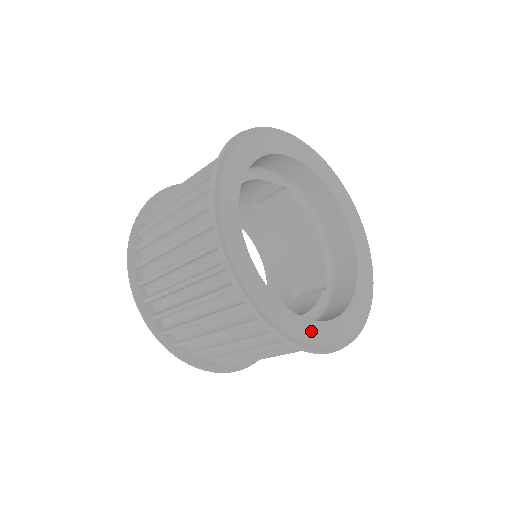
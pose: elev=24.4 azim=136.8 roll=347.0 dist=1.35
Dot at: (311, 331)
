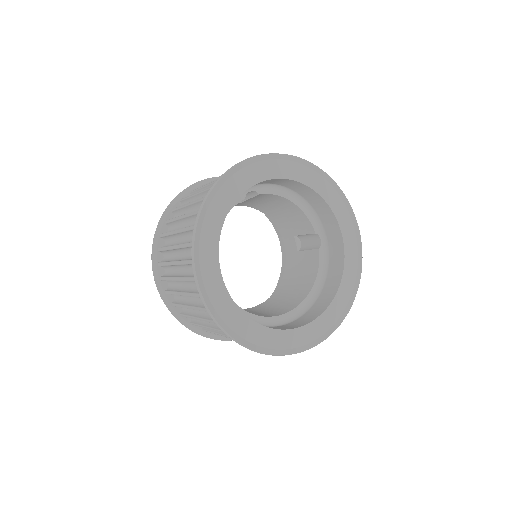
Dot at: (325, 321)
